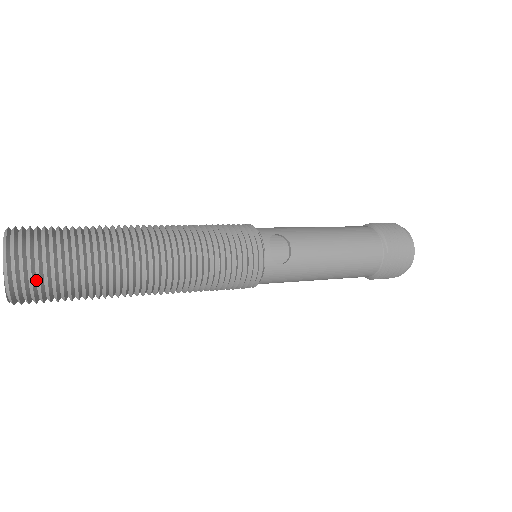
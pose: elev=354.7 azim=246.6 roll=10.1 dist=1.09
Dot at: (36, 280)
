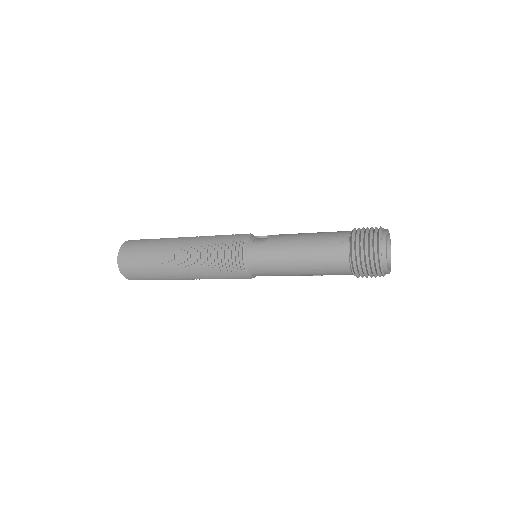
Dot at: (130, 251)
